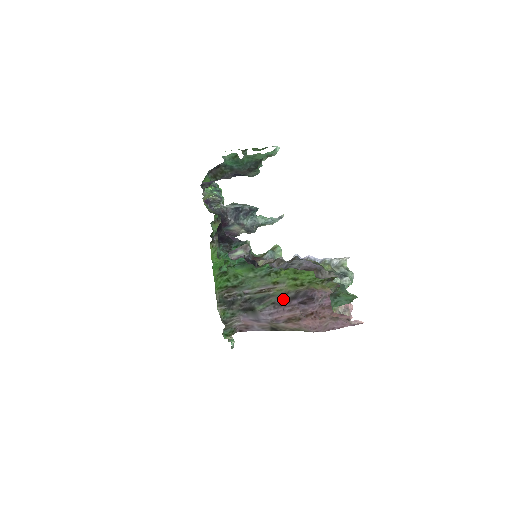
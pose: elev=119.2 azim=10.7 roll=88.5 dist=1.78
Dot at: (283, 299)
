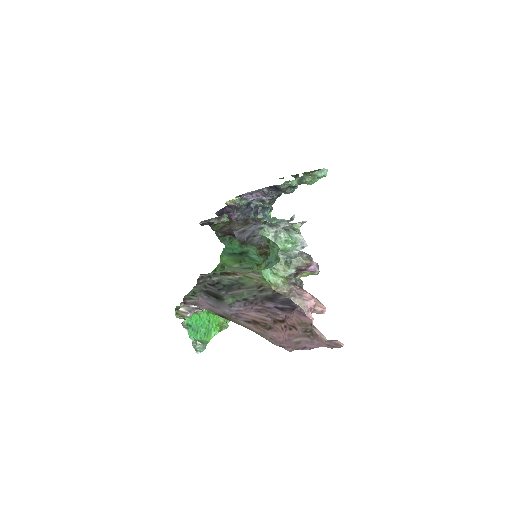
Dot at: (257, 297)
